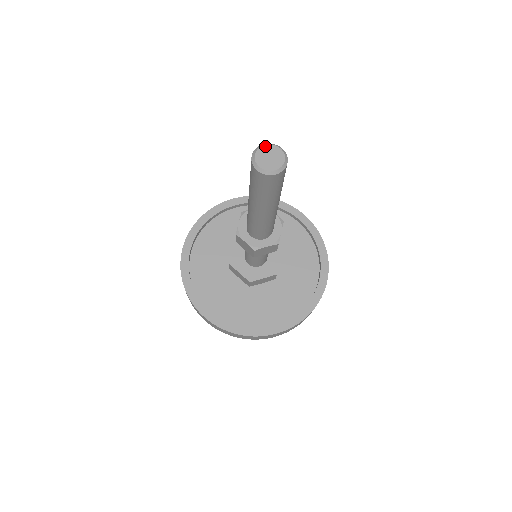
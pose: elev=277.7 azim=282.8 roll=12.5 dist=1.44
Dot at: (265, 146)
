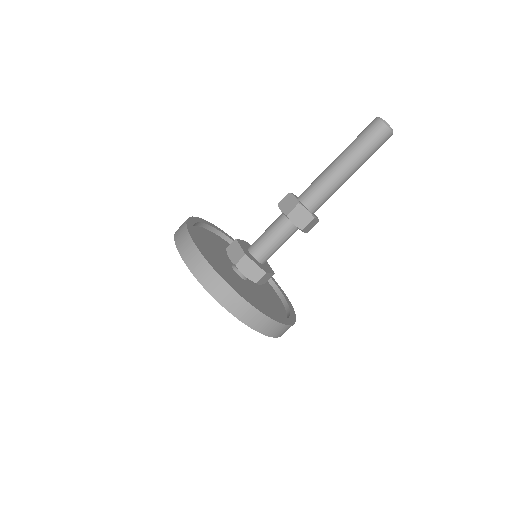
Dot at: occluded
